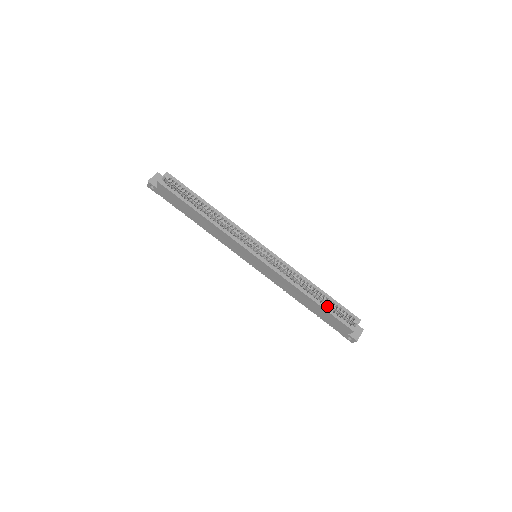
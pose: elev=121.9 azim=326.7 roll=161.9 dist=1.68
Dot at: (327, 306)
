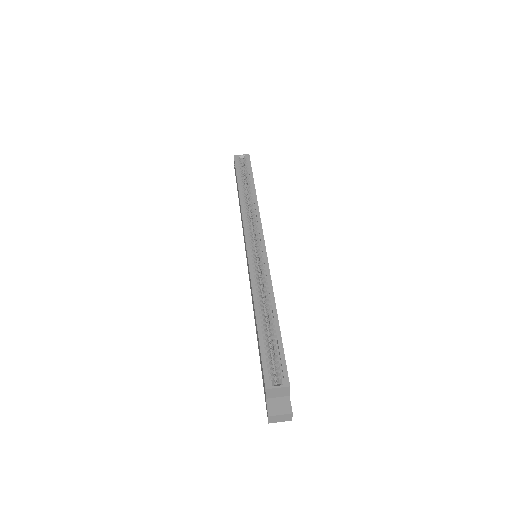
Dot at: occluded
